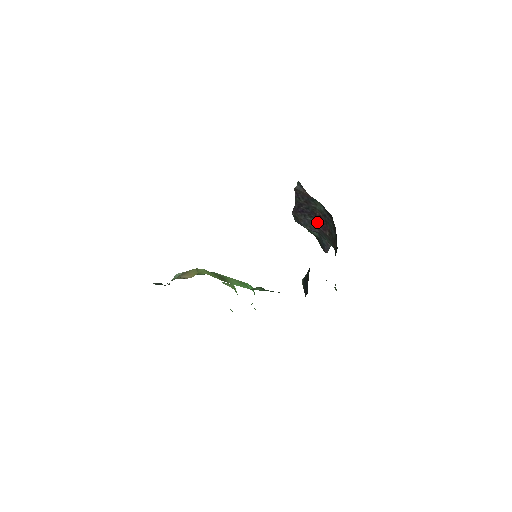
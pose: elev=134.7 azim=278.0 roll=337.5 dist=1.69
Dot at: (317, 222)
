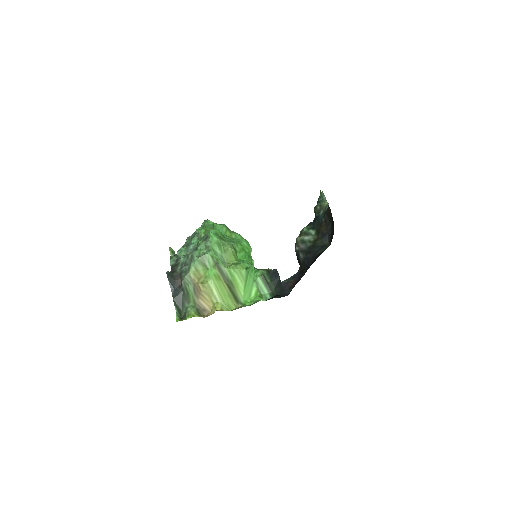
Dot at: occluded
